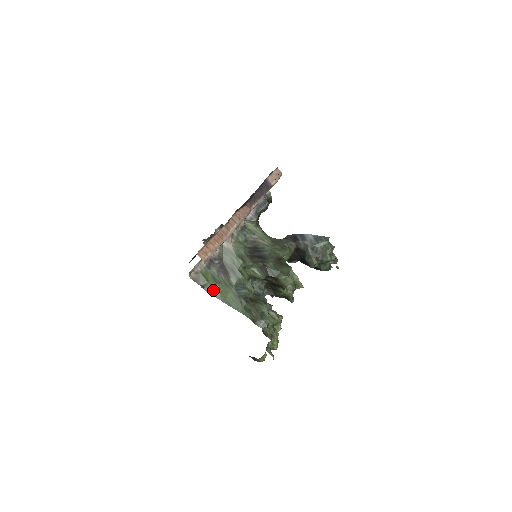
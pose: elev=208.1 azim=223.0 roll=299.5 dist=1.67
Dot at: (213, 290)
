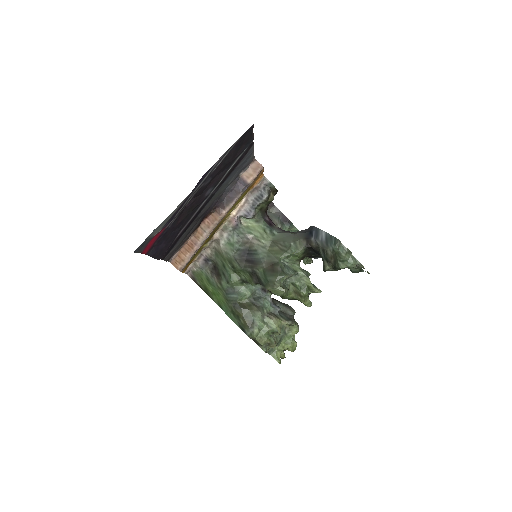
Dot at: (208, 290)
